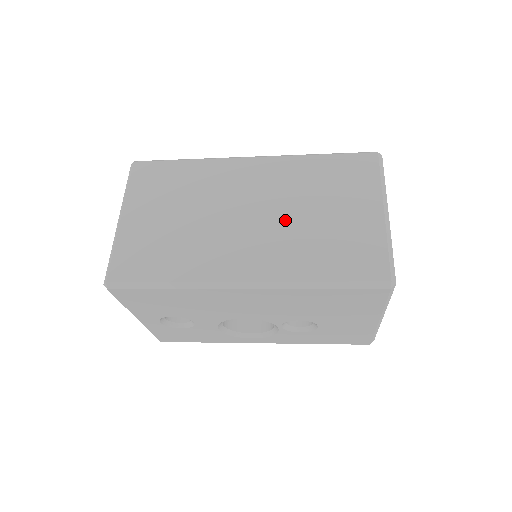
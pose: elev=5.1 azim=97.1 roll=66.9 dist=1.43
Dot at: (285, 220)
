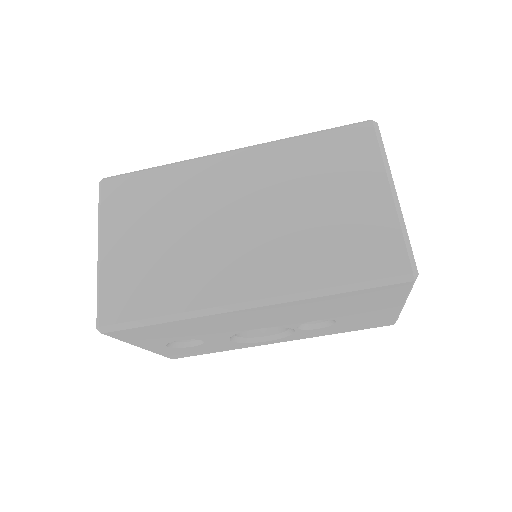
Dot at: (282, 221)
